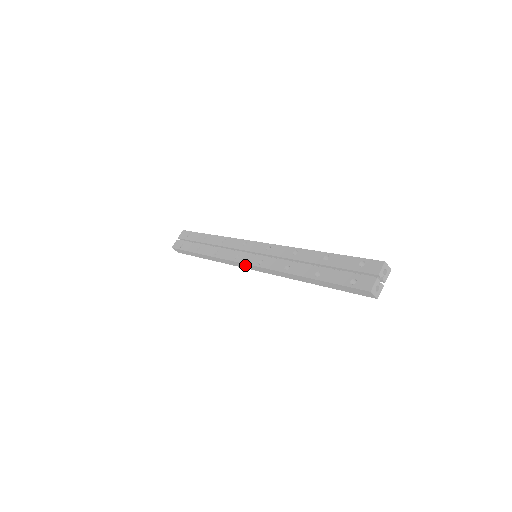
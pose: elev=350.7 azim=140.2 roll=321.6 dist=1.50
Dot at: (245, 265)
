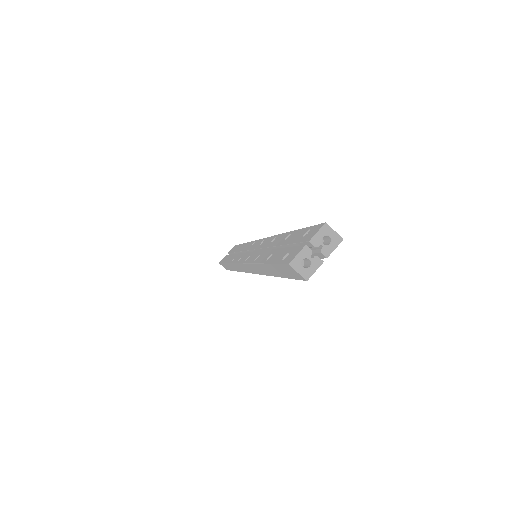
Dot at: (242, 266)
